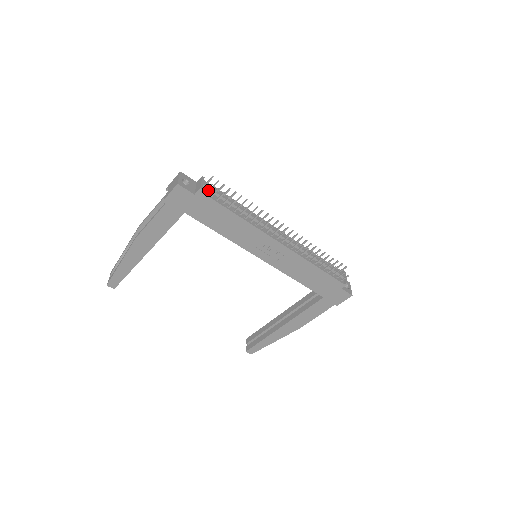
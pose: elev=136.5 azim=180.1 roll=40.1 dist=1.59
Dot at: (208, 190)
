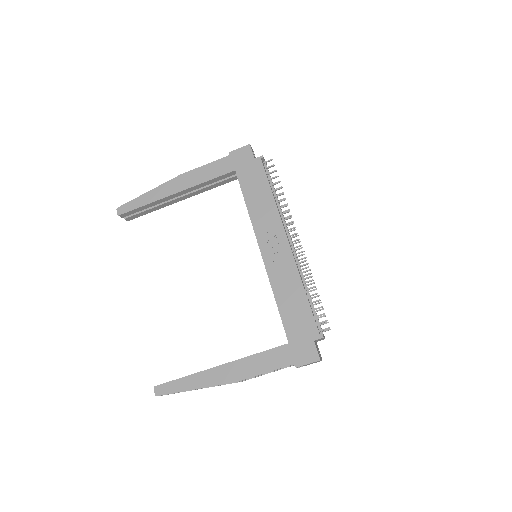
Dot at: (265, 167)
